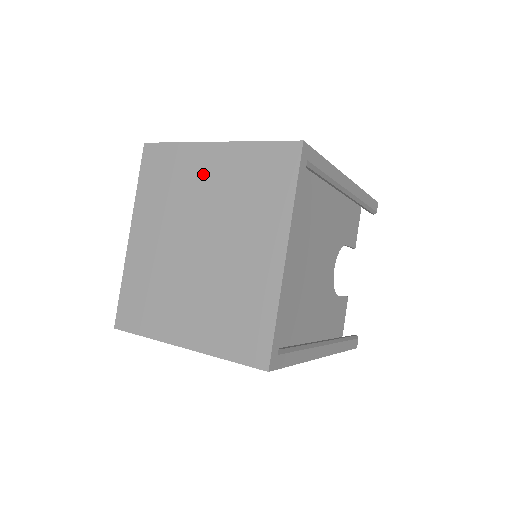
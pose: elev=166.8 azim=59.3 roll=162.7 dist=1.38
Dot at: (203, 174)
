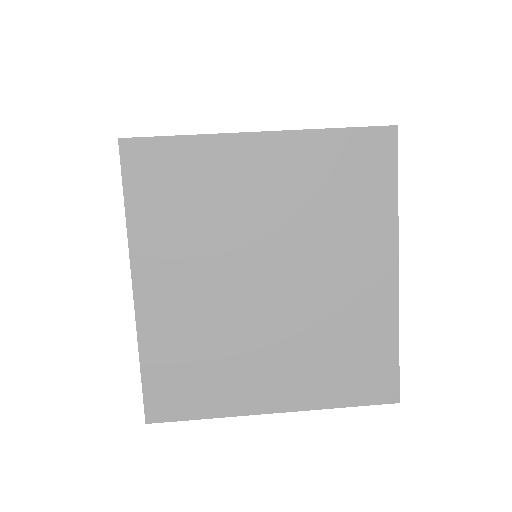
Dot at: (251, 181)
